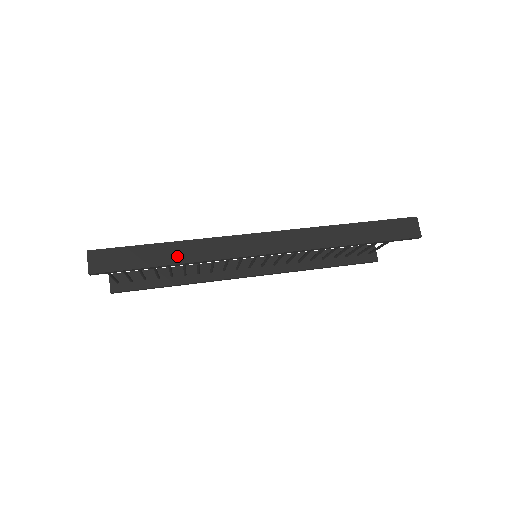
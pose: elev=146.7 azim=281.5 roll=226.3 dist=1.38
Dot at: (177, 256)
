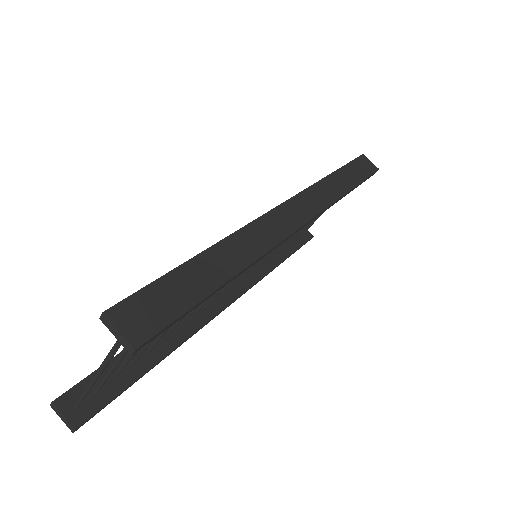
Dot at: (230, 263)
